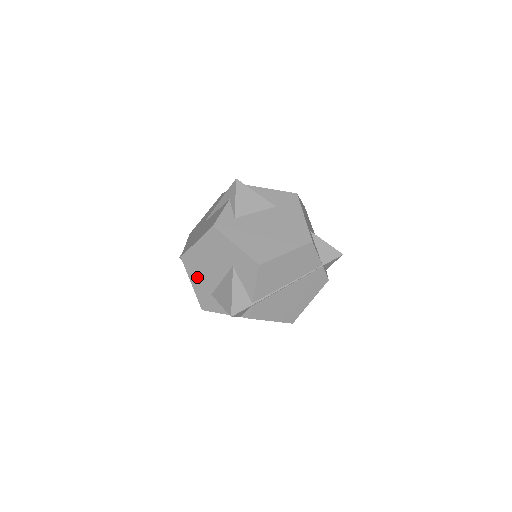
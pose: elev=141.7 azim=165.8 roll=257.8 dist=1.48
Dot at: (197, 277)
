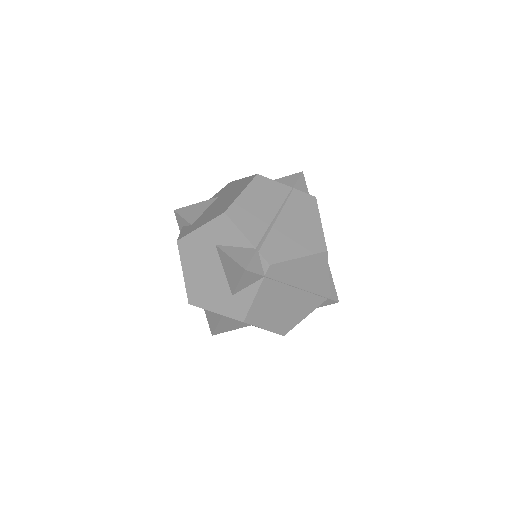
Dot at: (211, 299)
